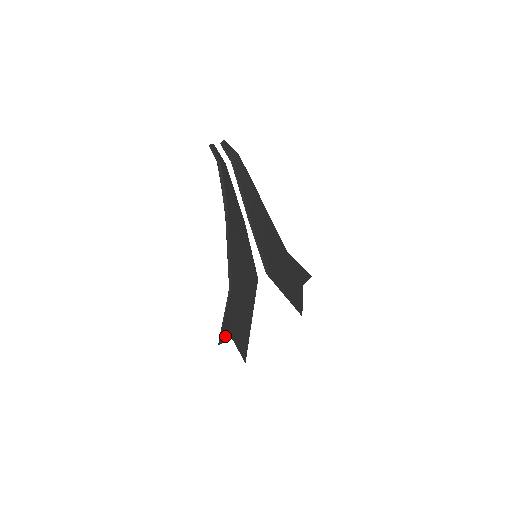
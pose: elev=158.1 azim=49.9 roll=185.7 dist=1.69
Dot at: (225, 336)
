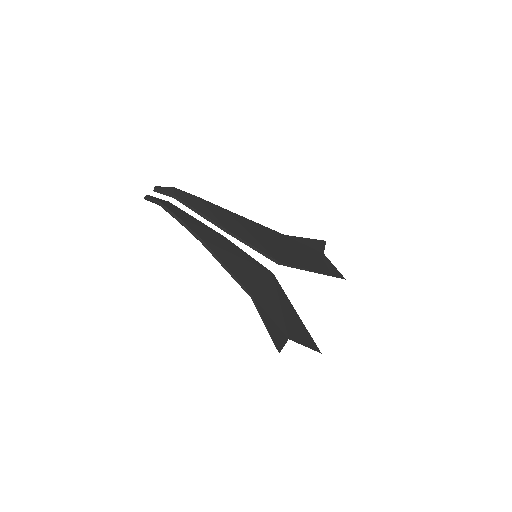
Dot at: (280, 341)
